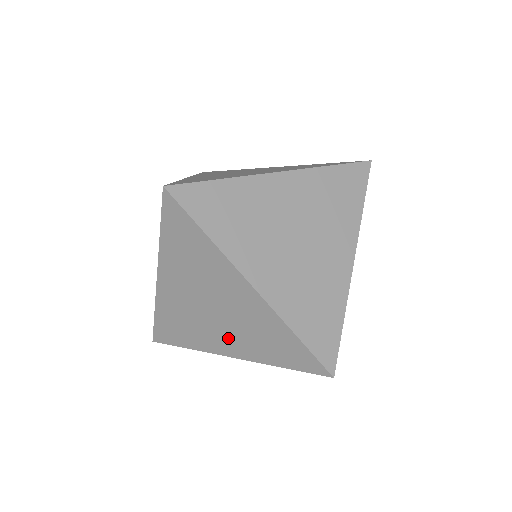
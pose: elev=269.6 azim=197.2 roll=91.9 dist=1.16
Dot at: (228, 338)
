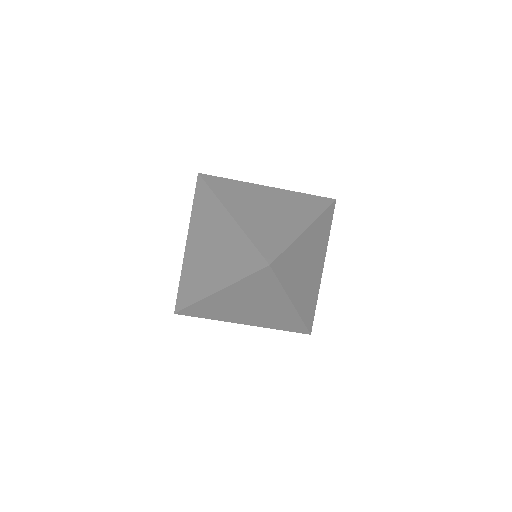
Dot at: (216, 272)
